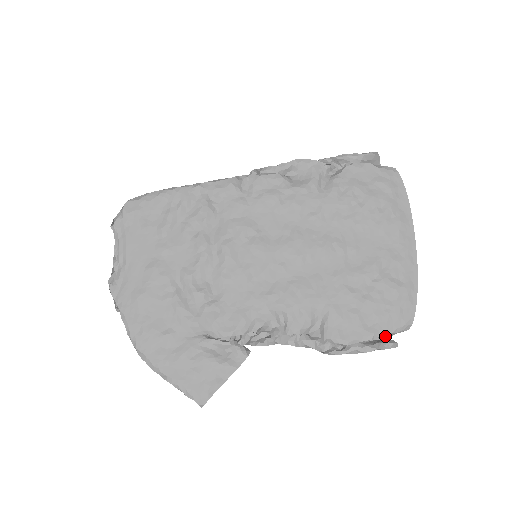
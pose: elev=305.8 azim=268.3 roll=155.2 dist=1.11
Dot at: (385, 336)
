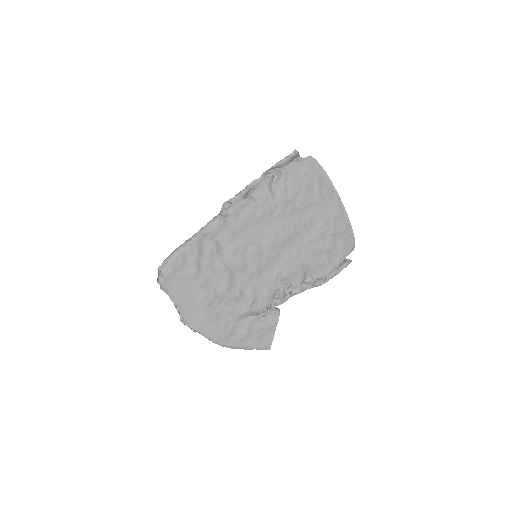
Dot at: occluded
